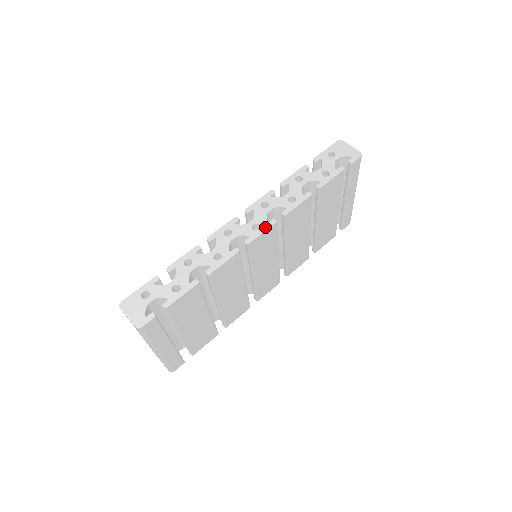
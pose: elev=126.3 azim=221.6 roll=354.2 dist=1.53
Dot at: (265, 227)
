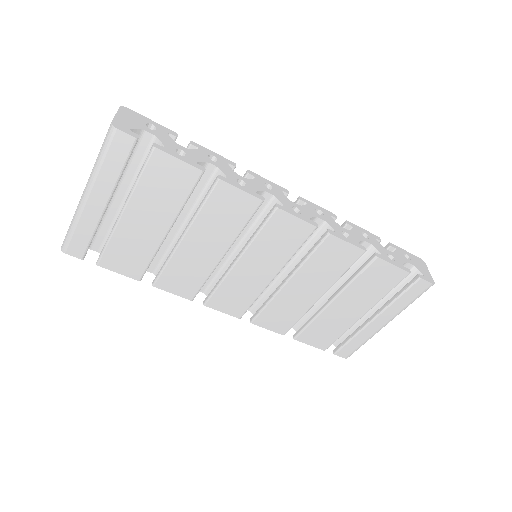
Dot at: (304, 218)
